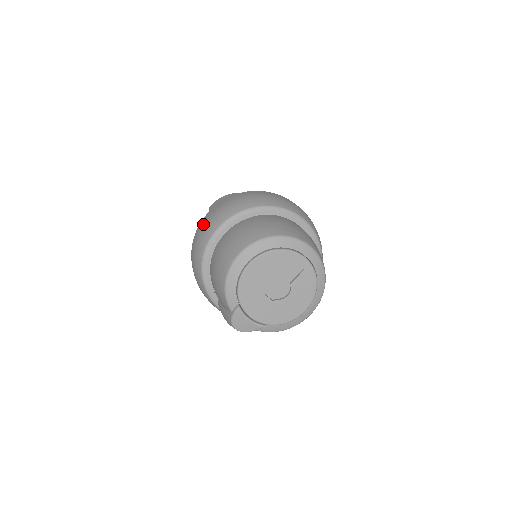
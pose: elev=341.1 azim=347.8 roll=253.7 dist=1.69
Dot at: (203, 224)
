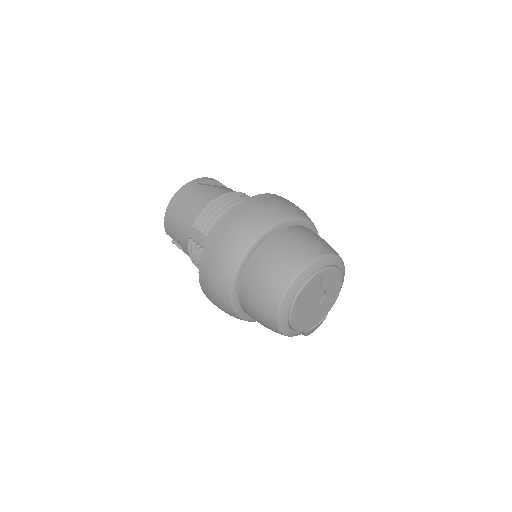
Dot at: (210, 297)
